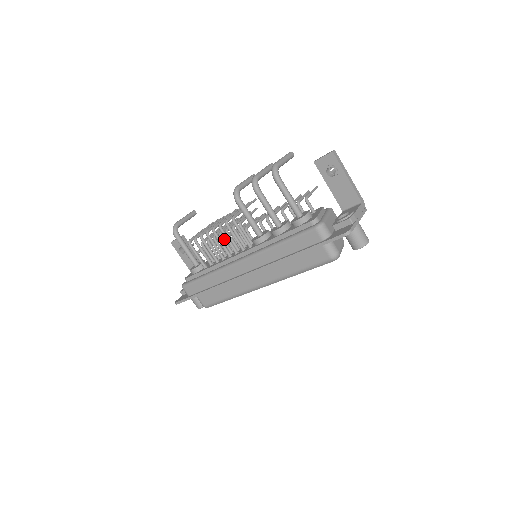
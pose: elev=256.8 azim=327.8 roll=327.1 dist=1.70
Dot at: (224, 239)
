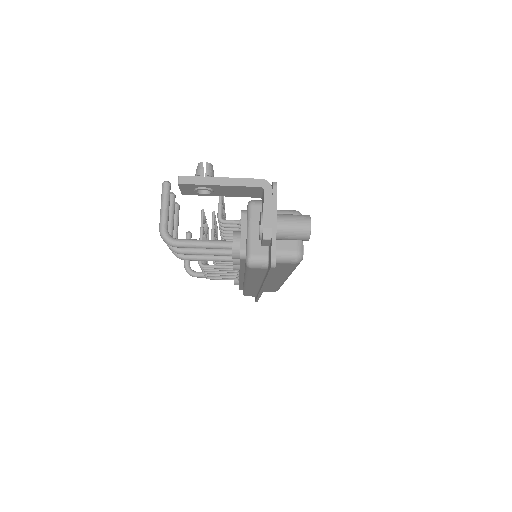
Dot at: (221, 262)
